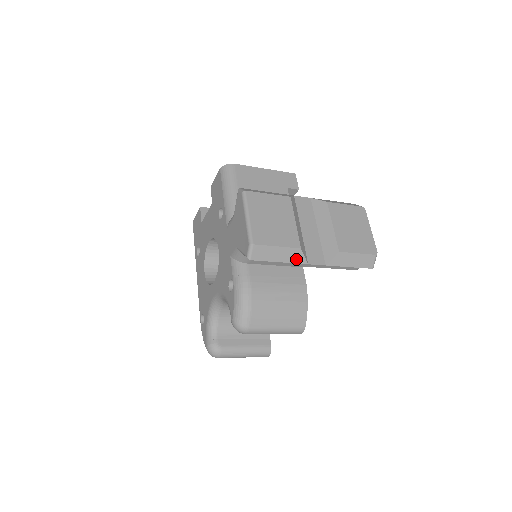
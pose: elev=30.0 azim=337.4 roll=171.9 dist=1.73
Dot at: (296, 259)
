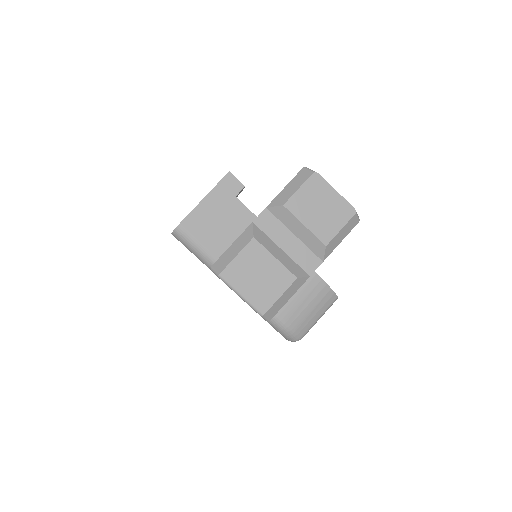
Dot at: (299, 285)
